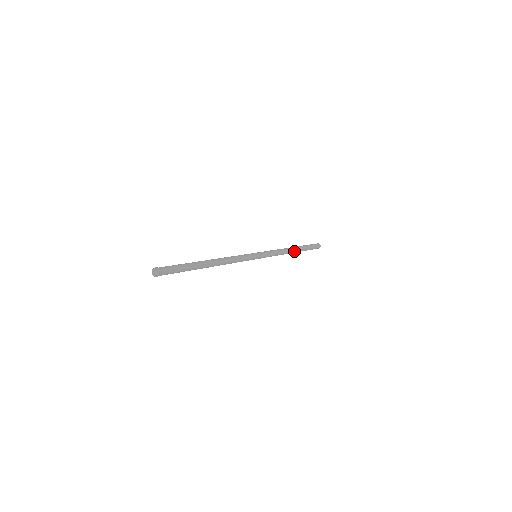
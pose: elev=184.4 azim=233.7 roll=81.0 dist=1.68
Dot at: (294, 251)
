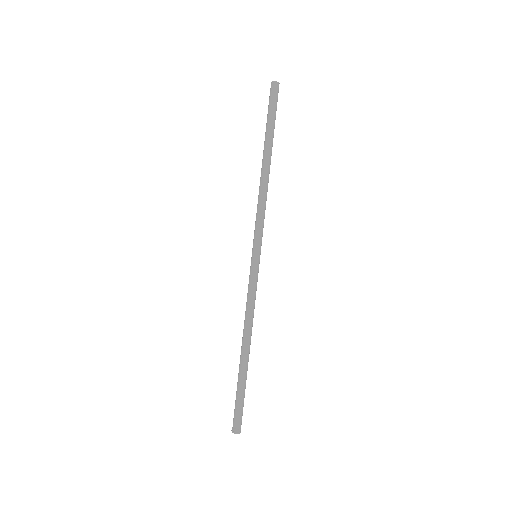
Dot at: (269, 165)
